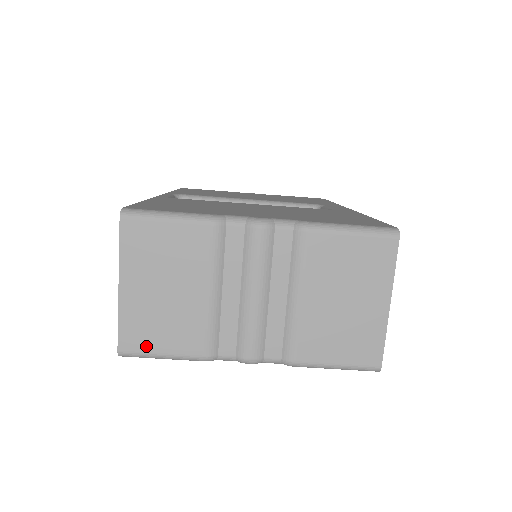
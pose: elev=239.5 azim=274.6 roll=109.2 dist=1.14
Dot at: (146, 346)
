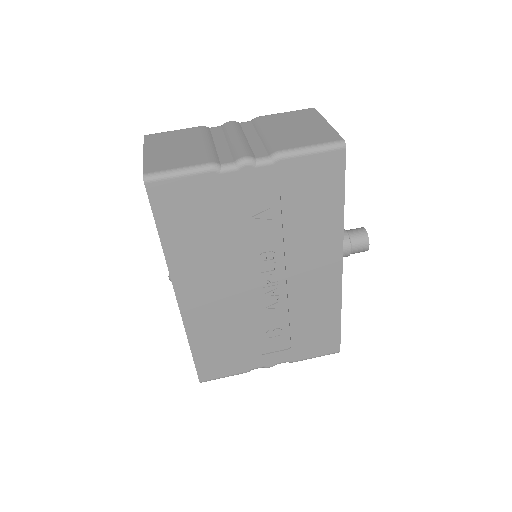
Dot at: (164, 168)
